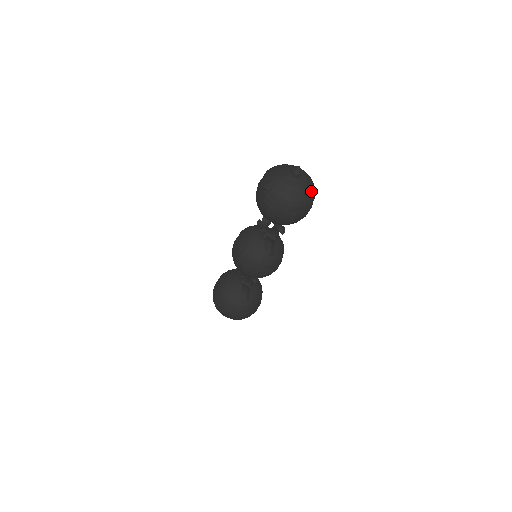
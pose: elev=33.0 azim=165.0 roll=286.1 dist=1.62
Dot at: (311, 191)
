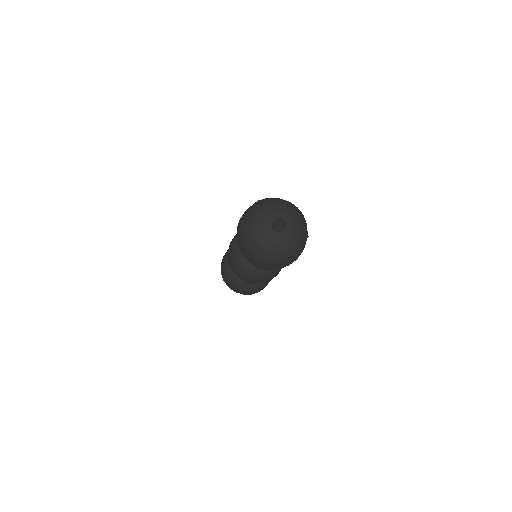
Dot at: (294, 248)
